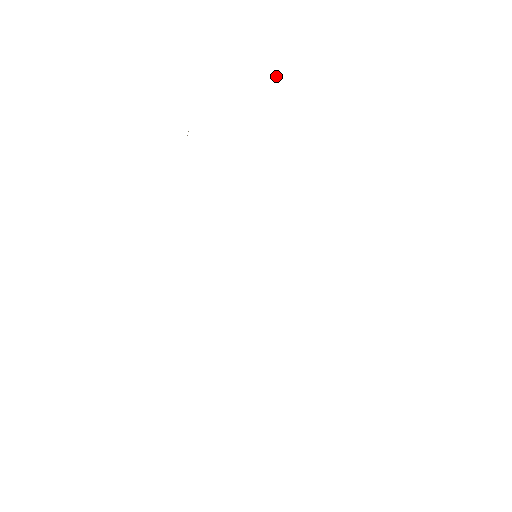
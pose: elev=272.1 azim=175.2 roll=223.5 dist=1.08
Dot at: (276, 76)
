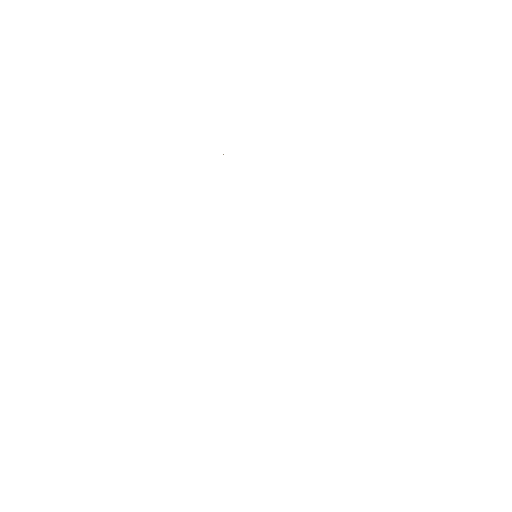
Dot at: occluded
